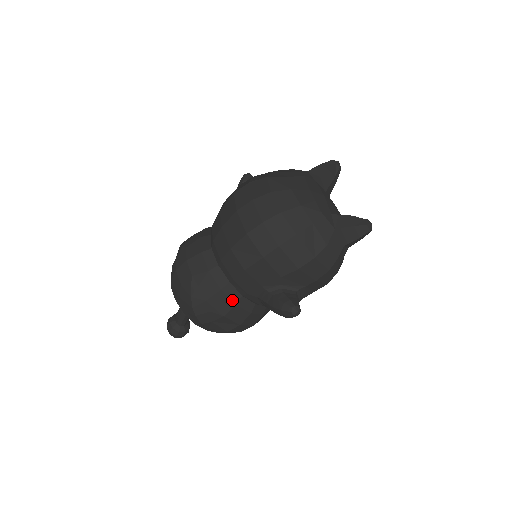
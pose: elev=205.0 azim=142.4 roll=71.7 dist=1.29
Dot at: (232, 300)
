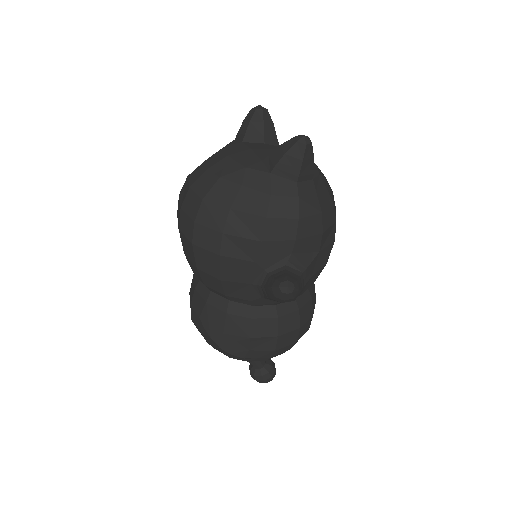
Dot at: (244, 317)
